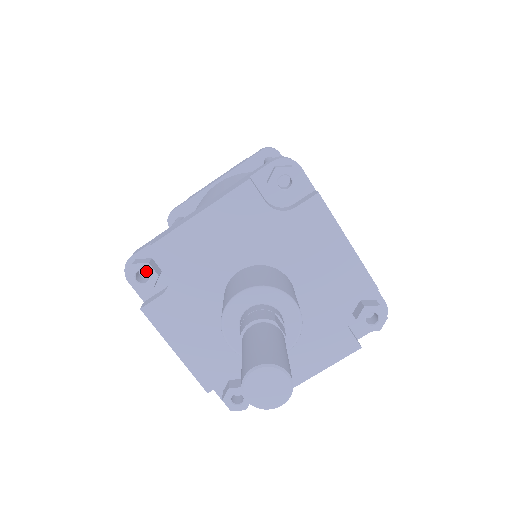
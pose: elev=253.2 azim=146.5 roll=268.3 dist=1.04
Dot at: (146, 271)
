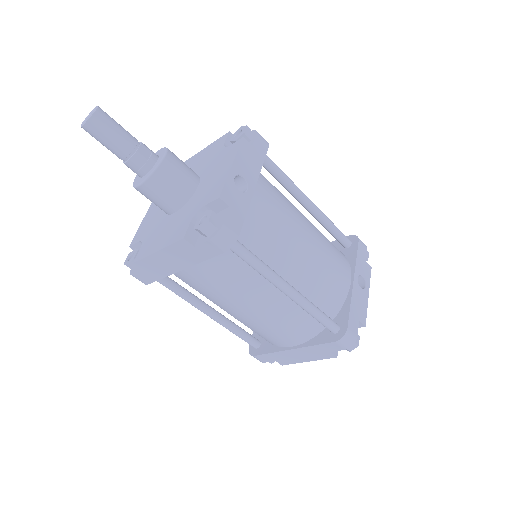
Dot at: occluded
